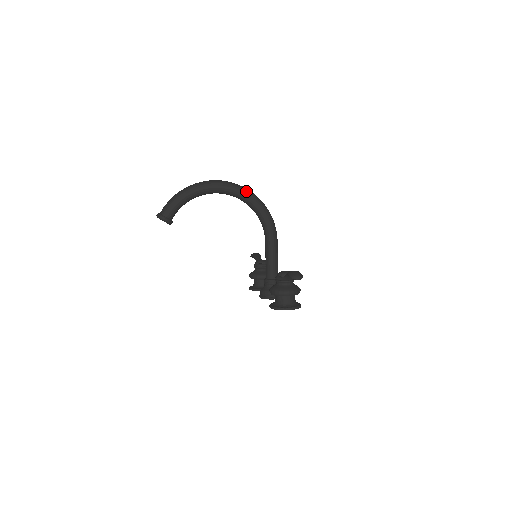
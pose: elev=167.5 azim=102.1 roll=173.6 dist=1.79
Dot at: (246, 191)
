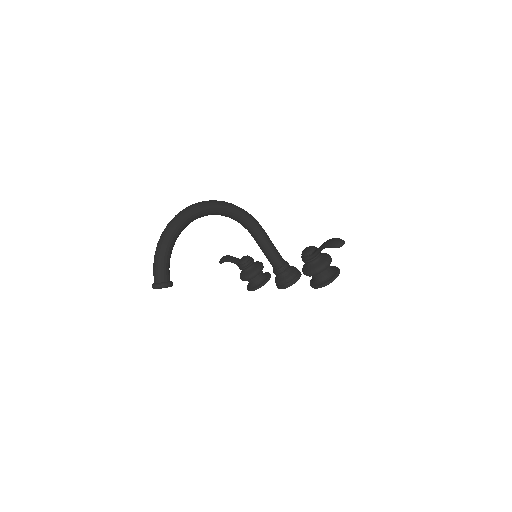
Dot at: (213, 203)
